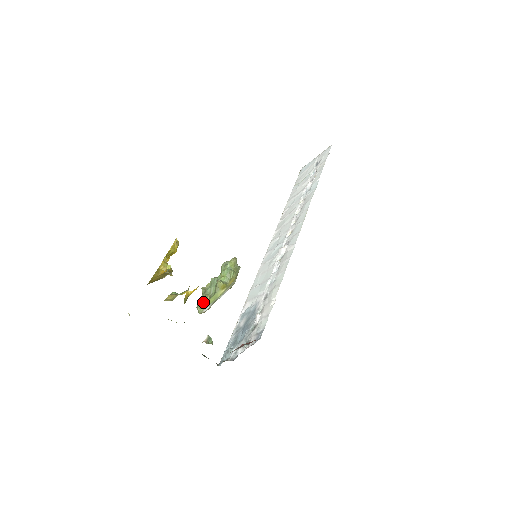
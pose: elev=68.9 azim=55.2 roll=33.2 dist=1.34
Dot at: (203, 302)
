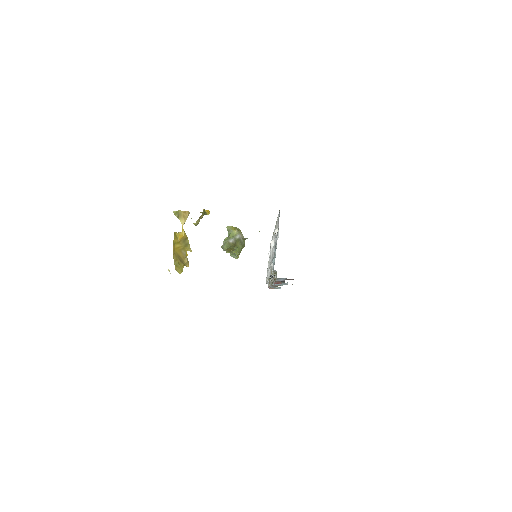
Dot at: (225, 238)
